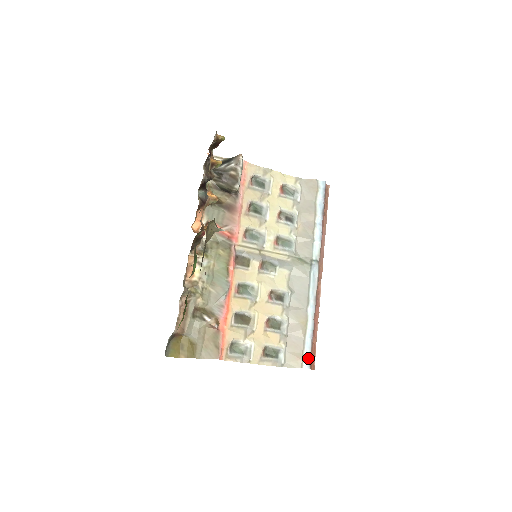
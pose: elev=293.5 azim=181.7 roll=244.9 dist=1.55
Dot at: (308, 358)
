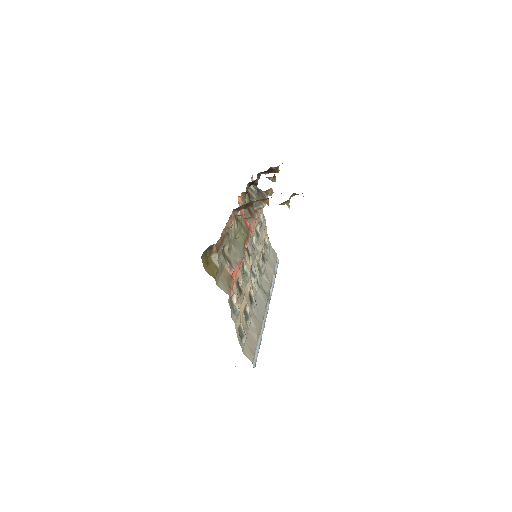
Dot at: (255, 360)
